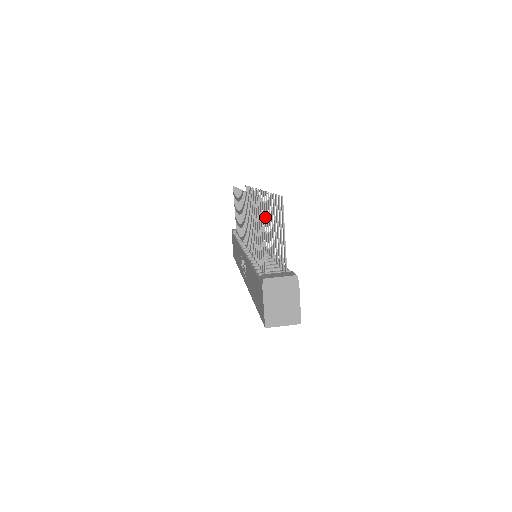
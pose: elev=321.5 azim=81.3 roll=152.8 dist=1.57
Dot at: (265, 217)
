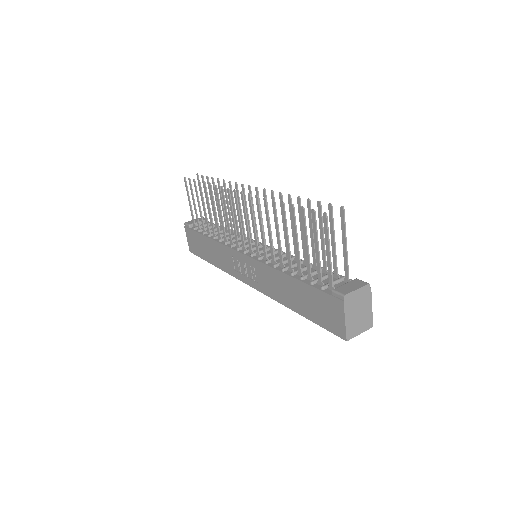
Dot at: occluded
